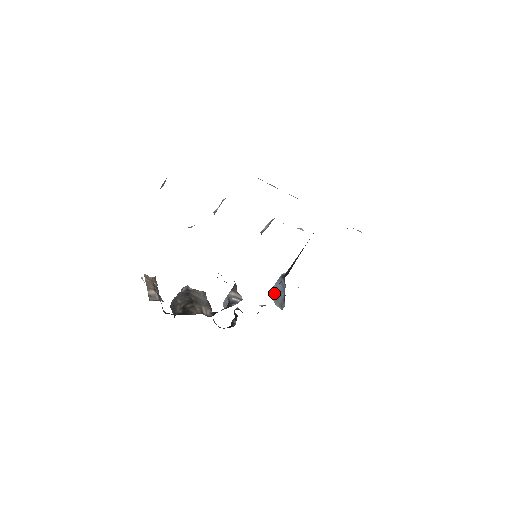
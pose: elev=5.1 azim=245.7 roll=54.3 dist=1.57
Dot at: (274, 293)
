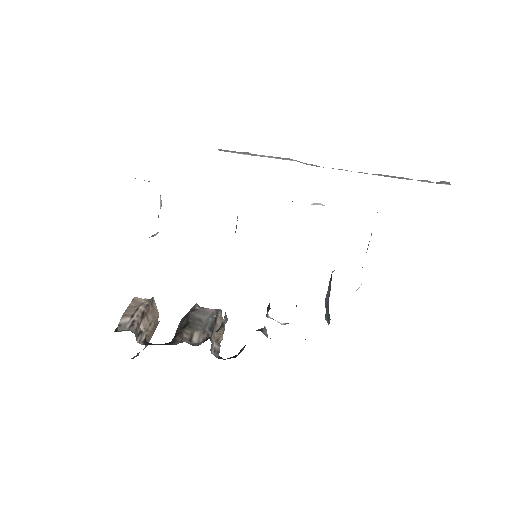
Dot at: (296, 305)
